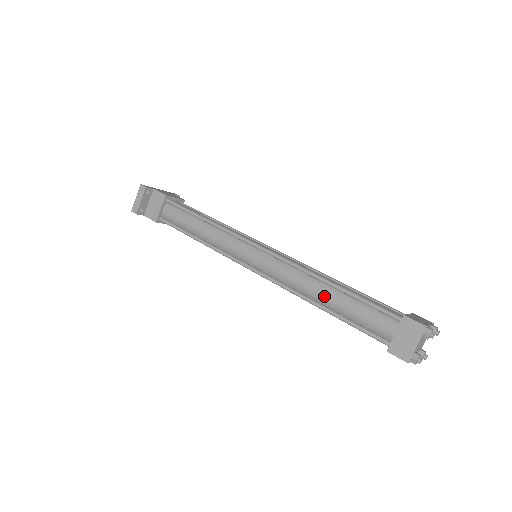
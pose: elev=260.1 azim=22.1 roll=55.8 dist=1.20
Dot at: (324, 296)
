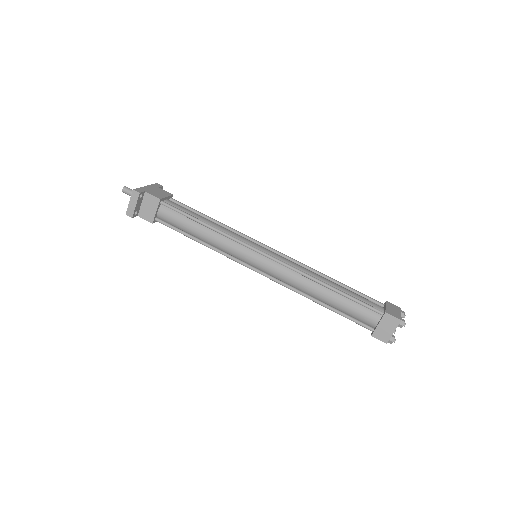
Dot at: (321, 295)
